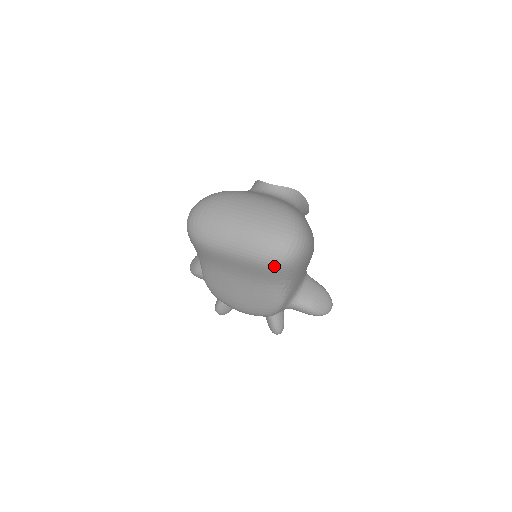
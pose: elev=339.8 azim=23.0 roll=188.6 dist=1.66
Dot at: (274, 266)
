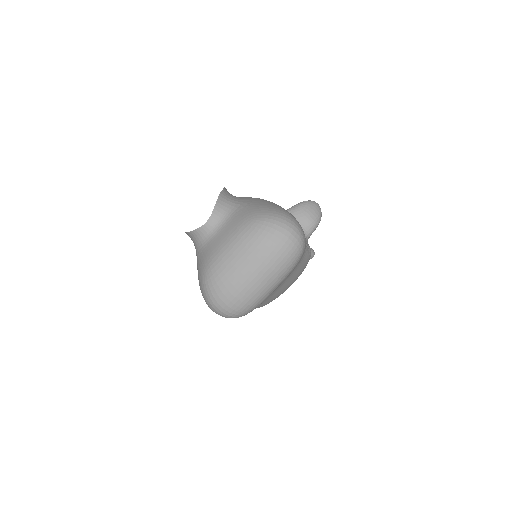
Dot at: (301, 256)
